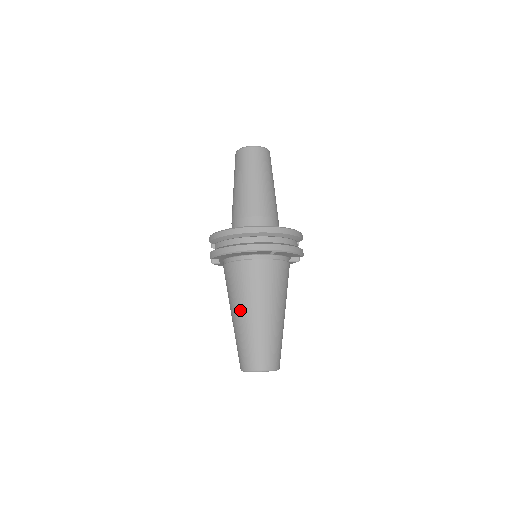
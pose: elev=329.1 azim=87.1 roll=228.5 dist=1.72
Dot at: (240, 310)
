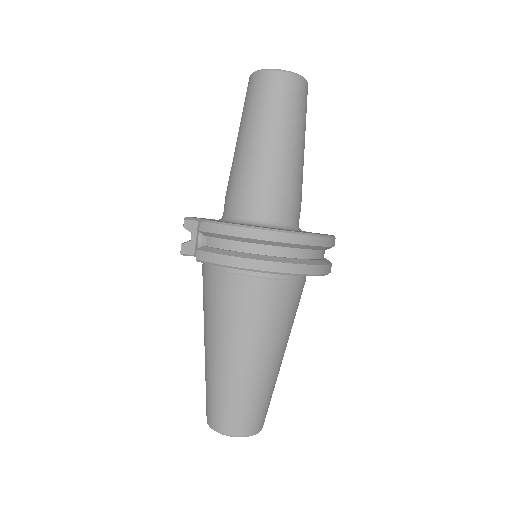
Dot at: (235, 351)
